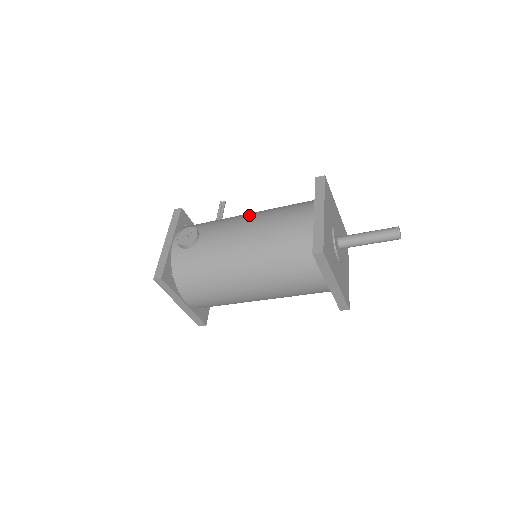
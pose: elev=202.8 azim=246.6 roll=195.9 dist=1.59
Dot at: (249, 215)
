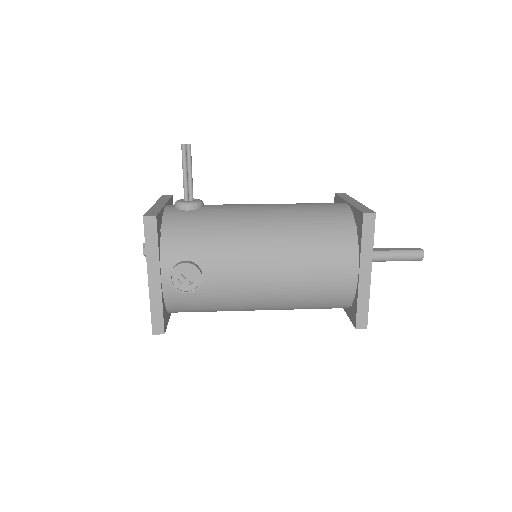
Dot at: (268, 247)
